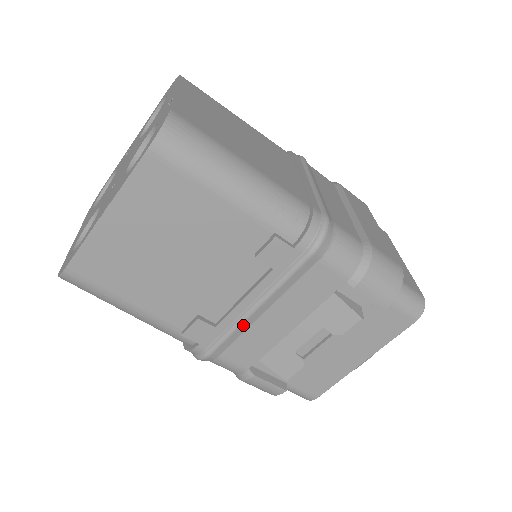
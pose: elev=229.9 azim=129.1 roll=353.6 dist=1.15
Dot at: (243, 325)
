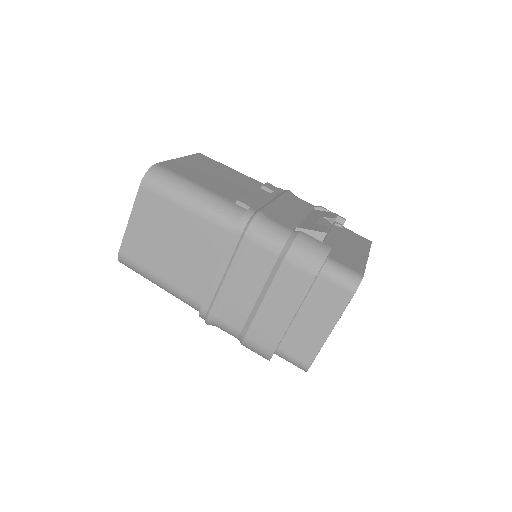
Dot at: (273, 205)
